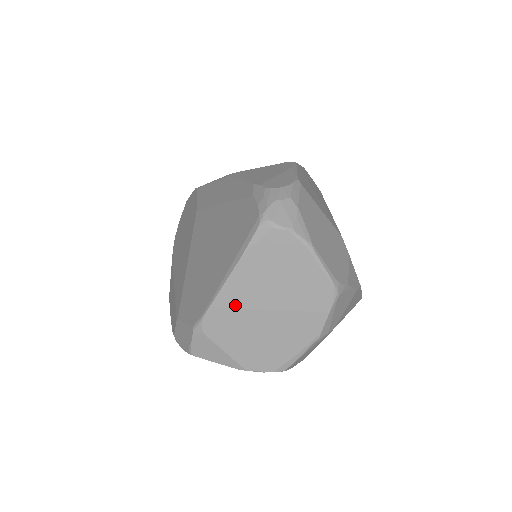
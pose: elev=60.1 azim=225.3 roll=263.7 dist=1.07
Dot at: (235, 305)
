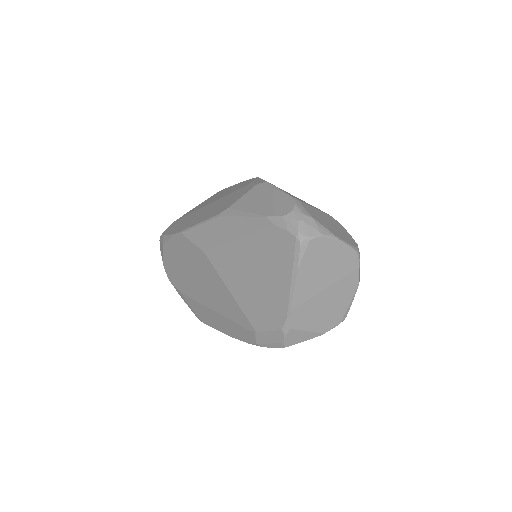
Dot at: (305, 300)
